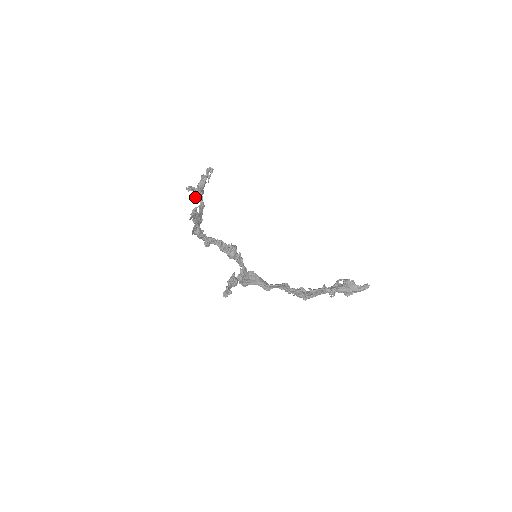
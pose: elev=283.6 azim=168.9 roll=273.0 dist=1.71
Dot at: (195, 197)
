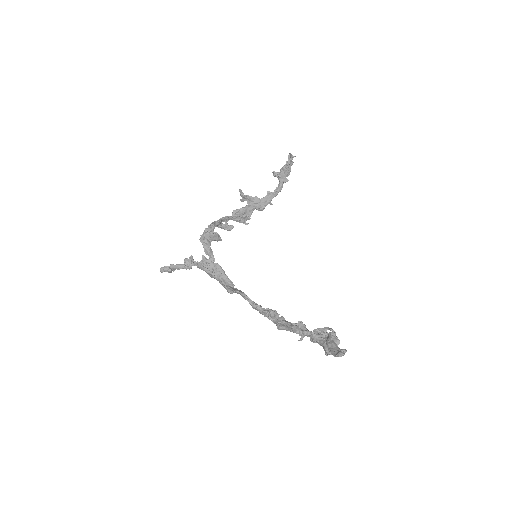
Dot at: occluded
